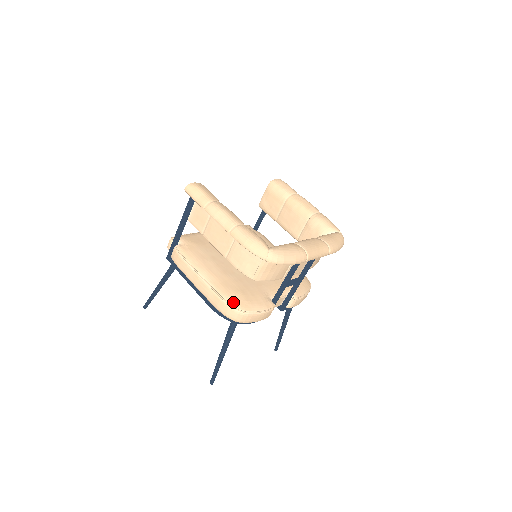
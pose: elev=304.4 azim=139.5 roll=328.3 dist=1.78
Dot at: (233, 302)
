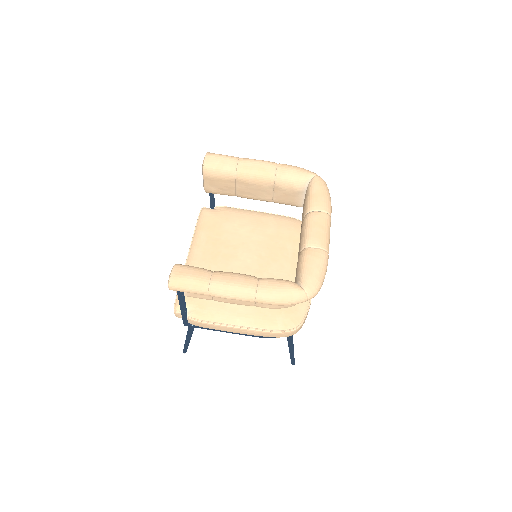
Dot at: (285, 327)
